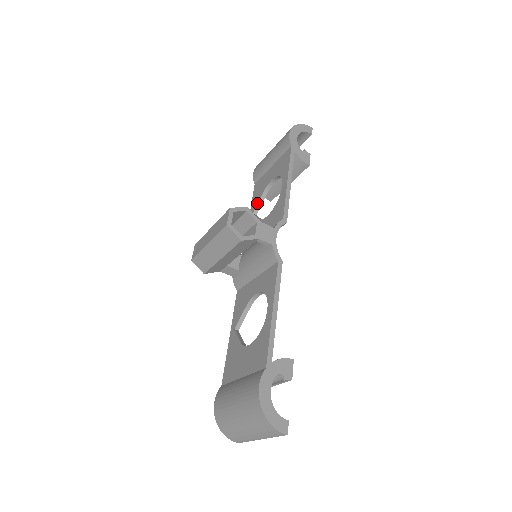
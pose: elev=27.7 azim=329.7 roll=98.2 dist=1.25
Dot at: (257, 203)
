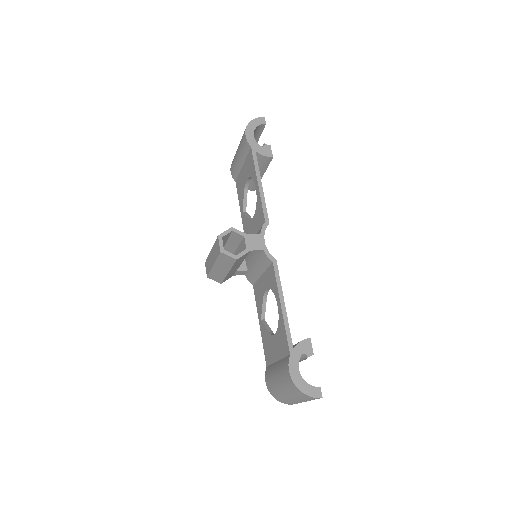
Dot at: (242, 202)
